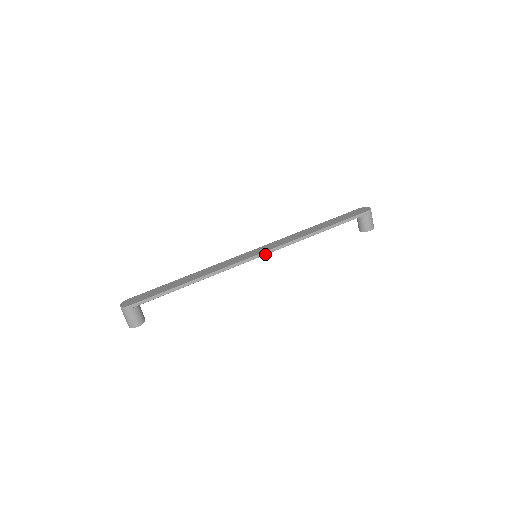
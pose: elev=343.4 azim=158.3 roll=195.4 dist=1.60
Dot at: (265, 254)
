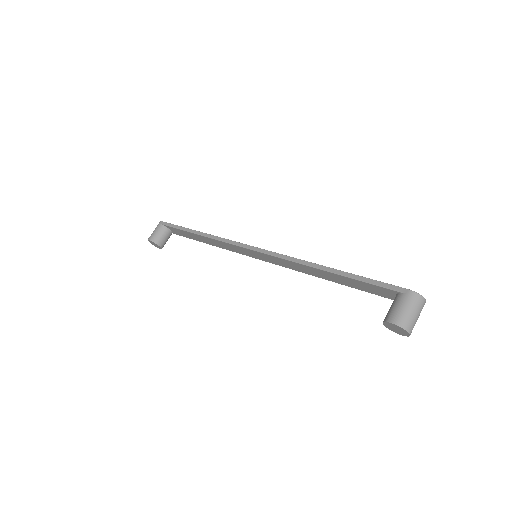
Dot at: (258, 251)
